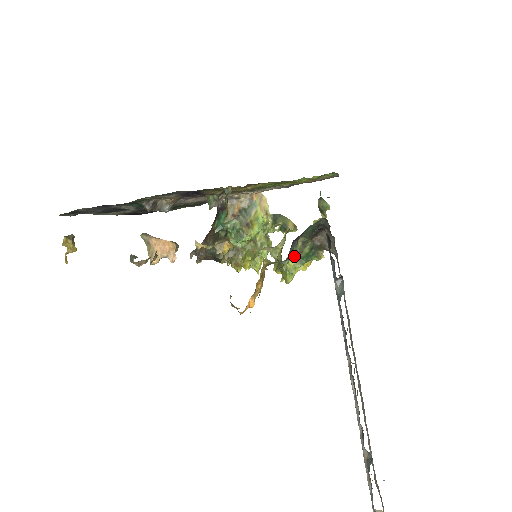
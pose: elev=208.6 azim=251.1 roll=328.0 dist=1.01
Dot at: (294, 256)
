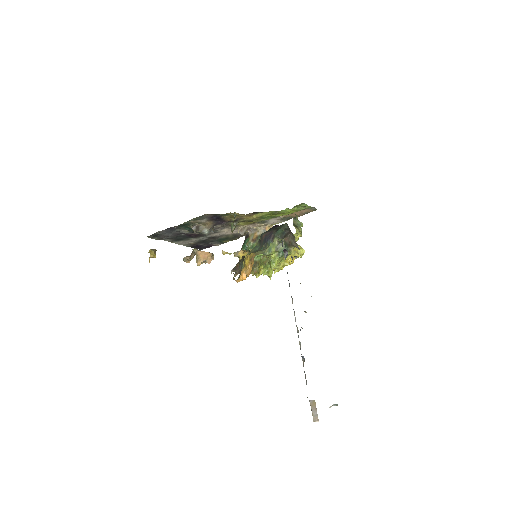
Dot at: (274, 251)
